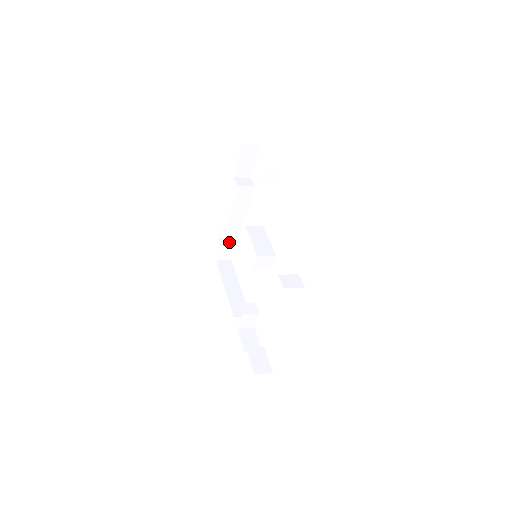
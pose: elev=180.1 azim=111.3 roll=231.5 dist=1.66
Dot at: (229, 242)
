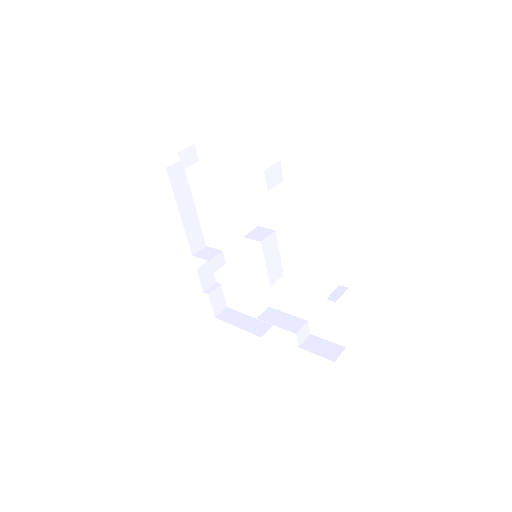
Dot at: (192, 156)
